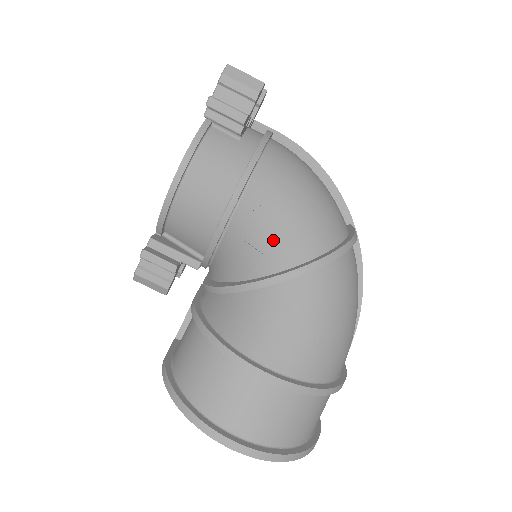
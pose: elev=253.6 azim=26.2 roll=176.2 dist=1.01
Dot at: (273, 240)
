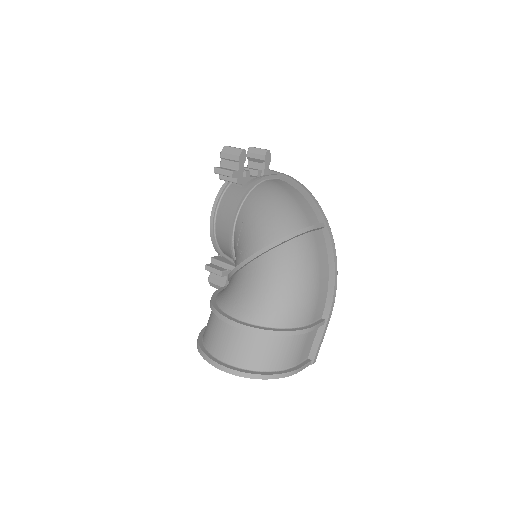
Dot at: (246, 241)
